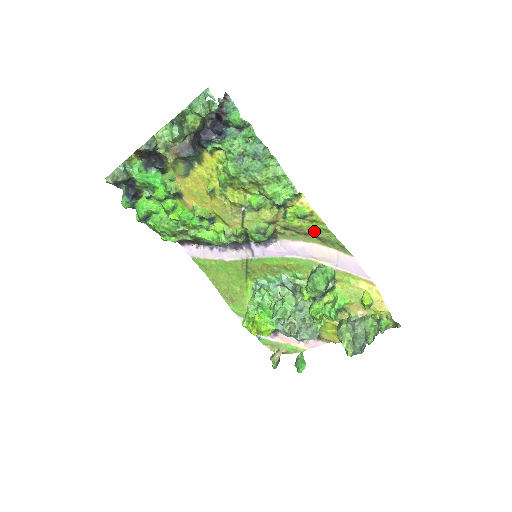
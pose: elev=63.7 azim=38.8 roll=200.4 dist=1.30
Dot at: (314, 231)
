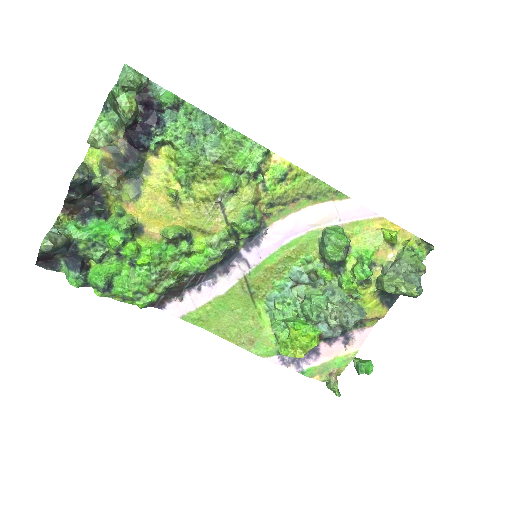
Dot at: (301, 190)
